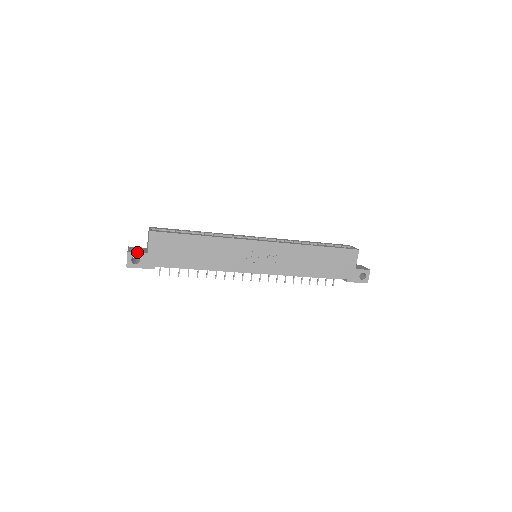
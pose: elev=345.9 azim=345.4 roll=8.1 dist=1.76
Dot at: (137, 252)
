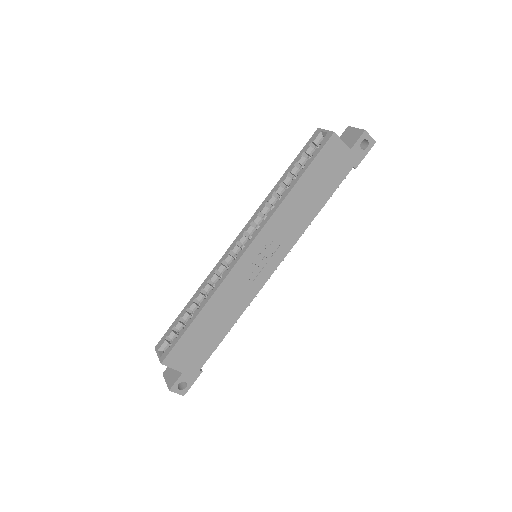
Dot at: (175, 382)
